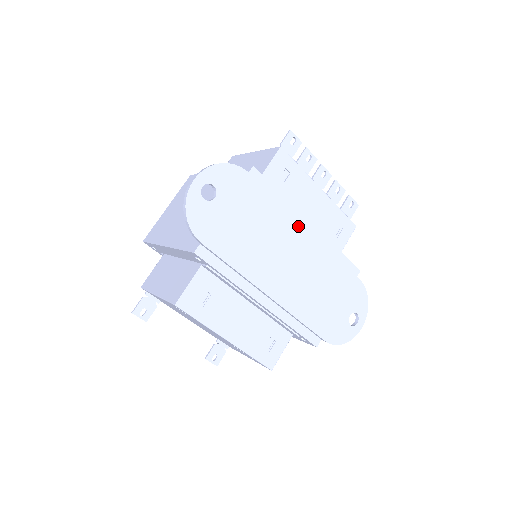
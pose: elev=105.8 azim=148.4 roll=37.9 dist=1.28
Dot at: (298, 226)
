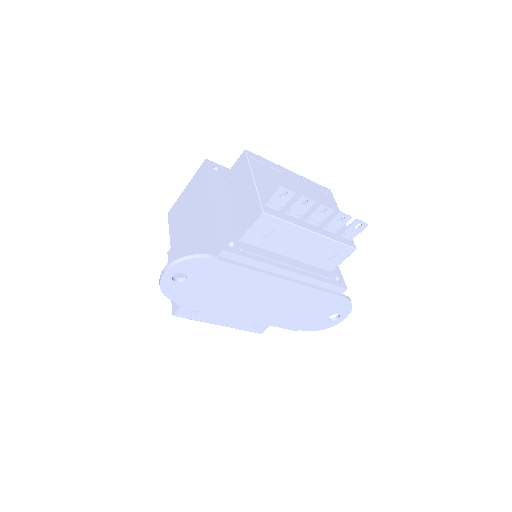
Dot at: (274, 279)
